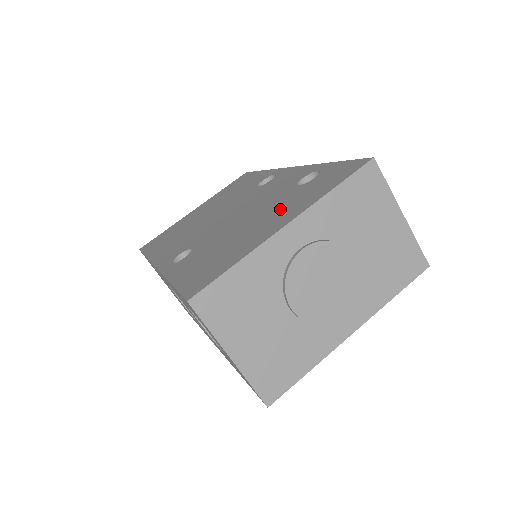
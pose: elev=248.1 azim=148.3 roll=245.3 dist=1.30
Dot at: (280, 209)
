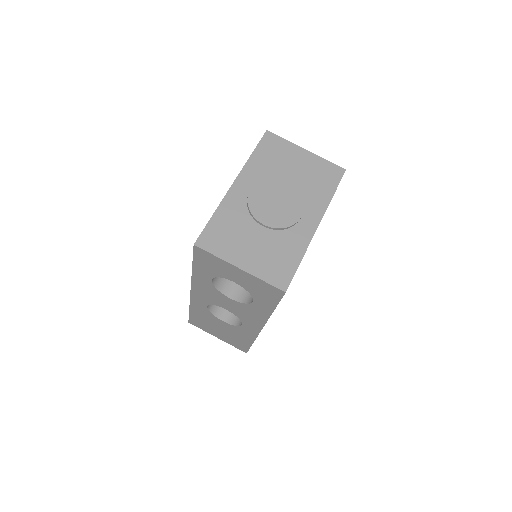
Dot at: occluded
